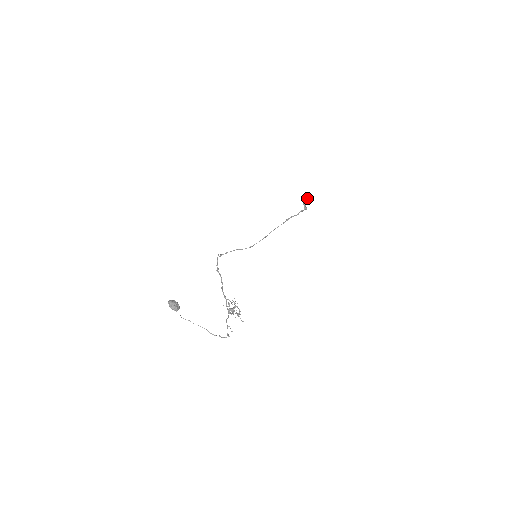
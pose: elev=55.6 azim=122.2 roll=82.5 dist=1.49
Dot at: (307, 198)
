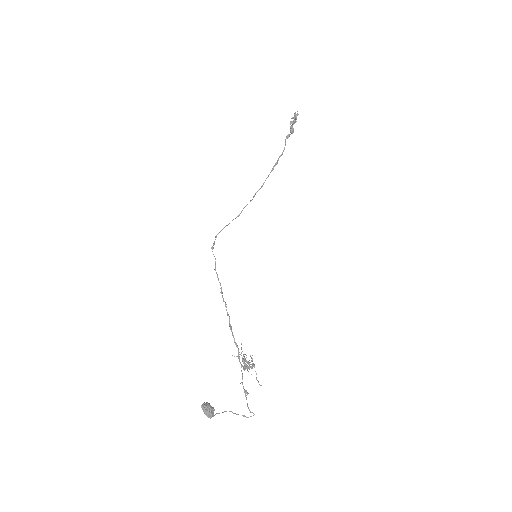
Dot at: (297, 114)
